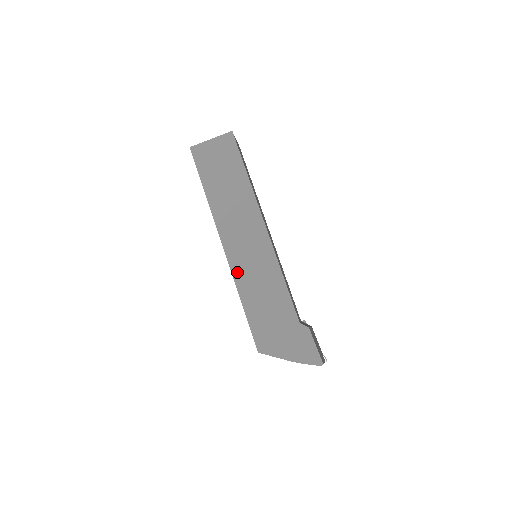
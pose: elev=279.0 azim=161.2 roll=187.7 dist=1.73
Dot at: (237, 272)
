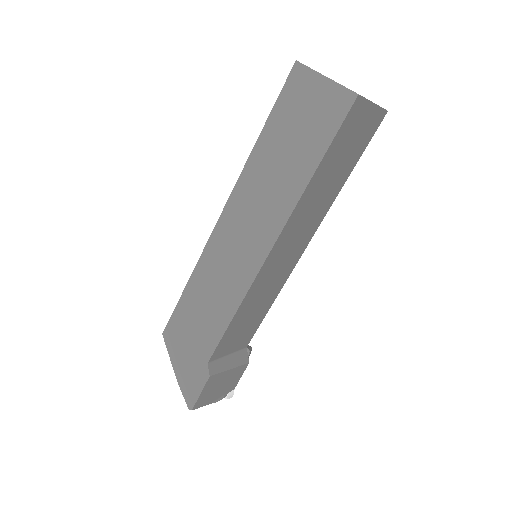
Dot at: (208, 256)
